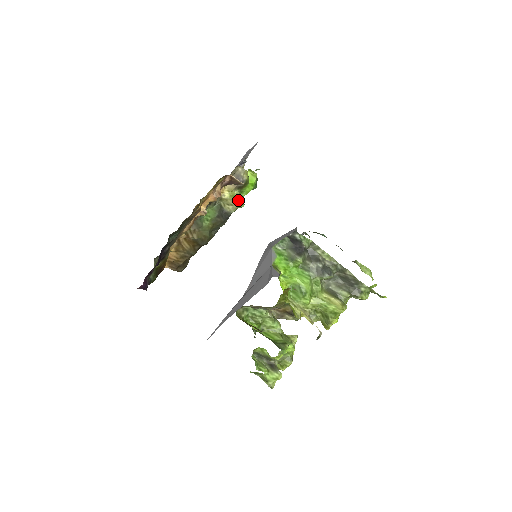
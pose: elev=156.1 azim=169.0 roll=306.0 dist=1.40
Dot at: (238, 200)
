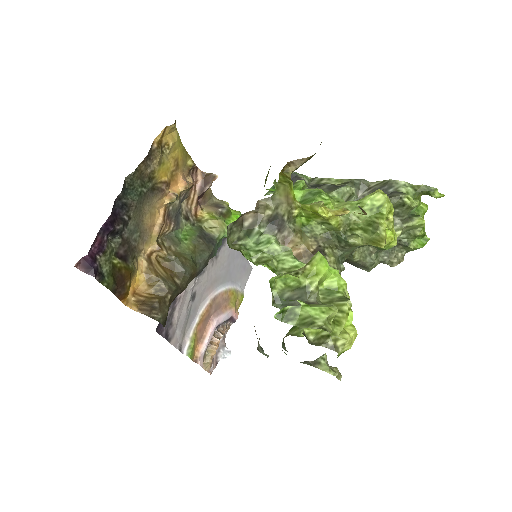
Dot at: (221, 222)
